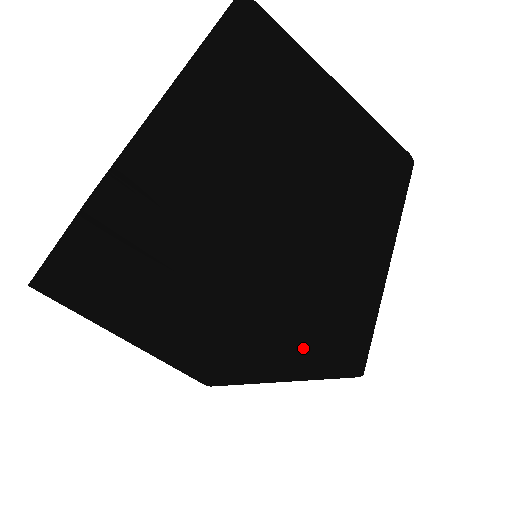
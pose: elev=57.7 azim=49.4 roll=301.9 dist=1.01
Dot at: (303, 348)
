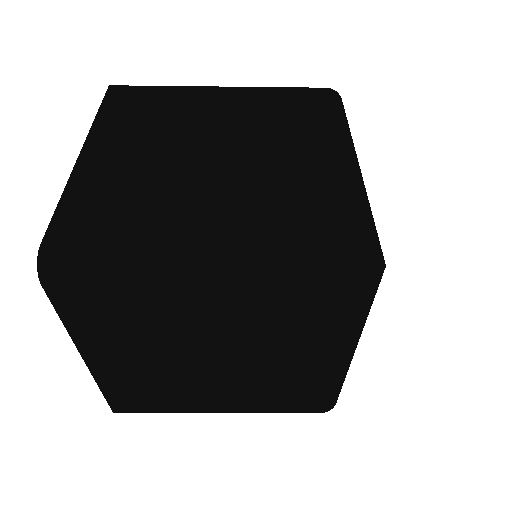
Dot at: (302, 279)
